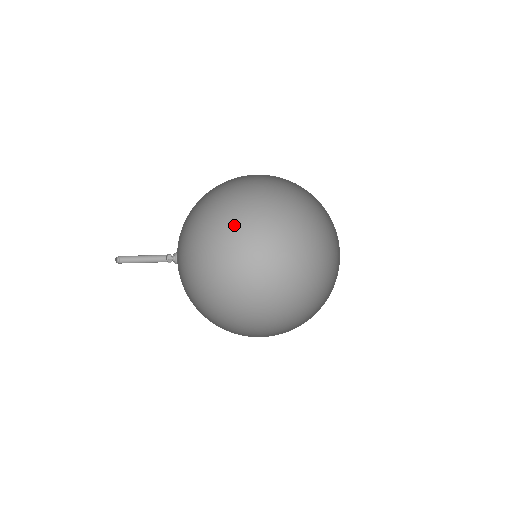
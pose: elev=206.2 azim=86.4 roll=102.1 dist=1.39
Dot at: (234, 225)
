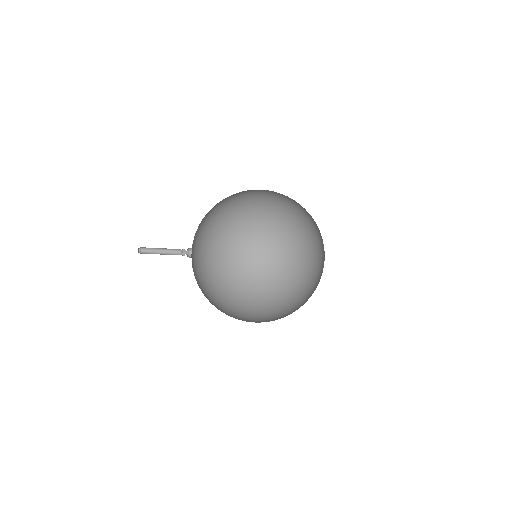
Dot at: (234, 268)
